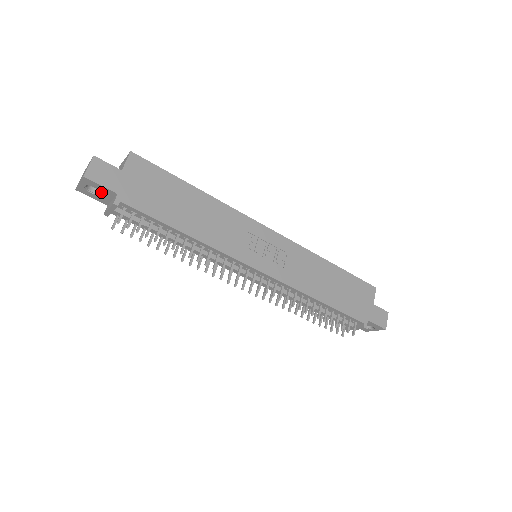
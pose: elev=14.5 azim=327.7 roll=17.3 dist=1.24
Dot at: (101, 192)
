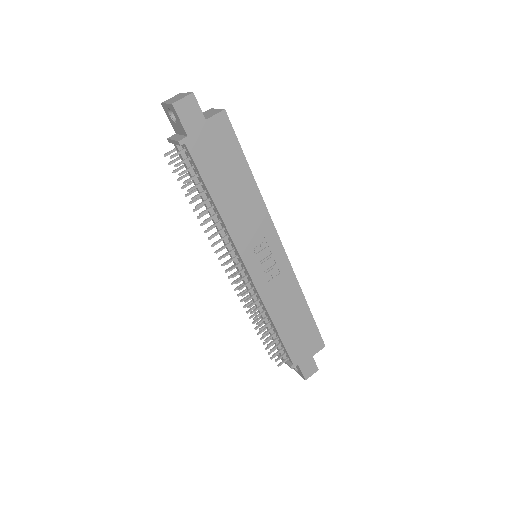
Dot at: (177, 123)
